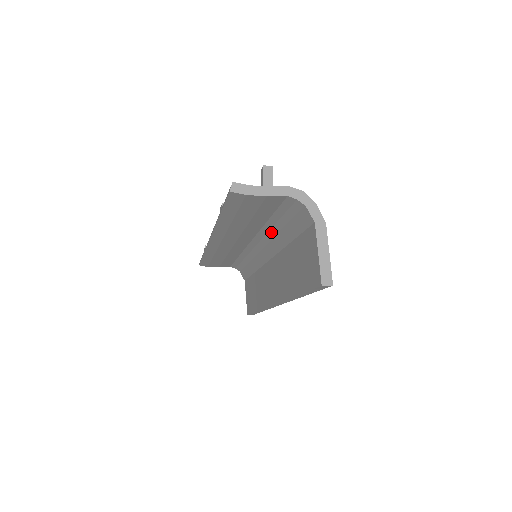
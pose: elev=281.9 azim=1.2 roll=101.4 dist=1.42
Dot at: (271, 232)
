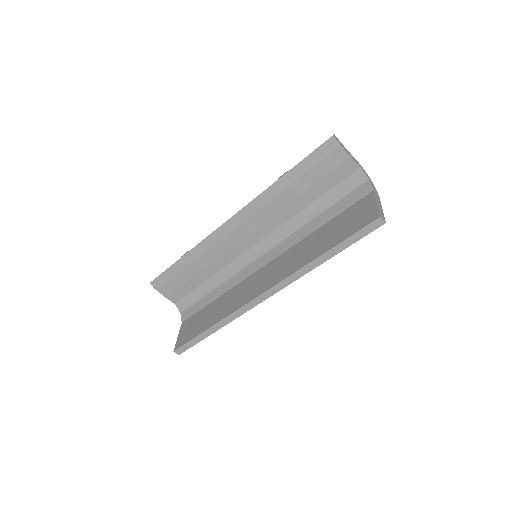
Dot at: (297, 225)
